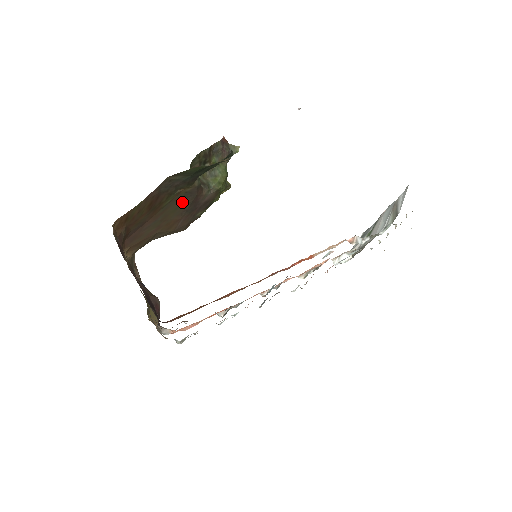
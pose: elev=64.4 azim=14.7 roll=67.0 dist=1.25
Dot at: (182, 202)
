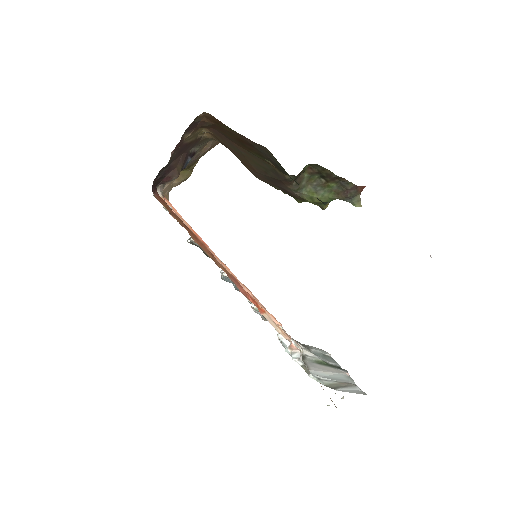
Dot at: (267, 169)
